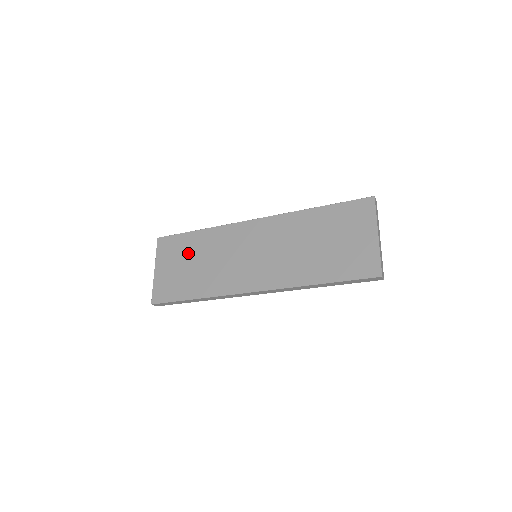
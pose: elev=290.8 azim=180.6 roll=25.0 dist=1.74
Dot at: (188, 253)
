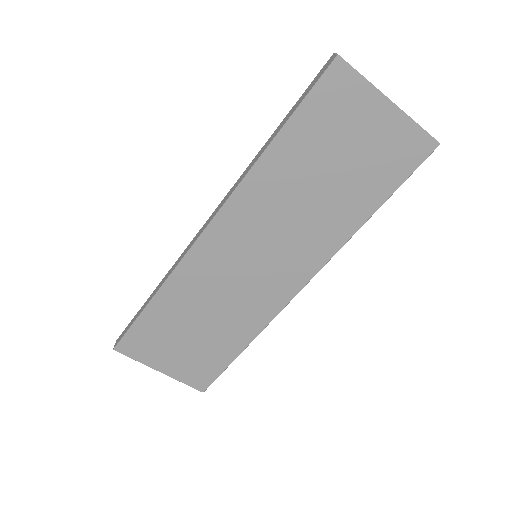
Dot at: (174, 328)
